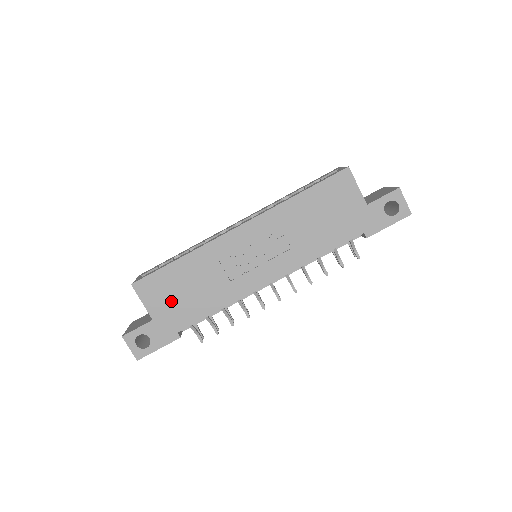
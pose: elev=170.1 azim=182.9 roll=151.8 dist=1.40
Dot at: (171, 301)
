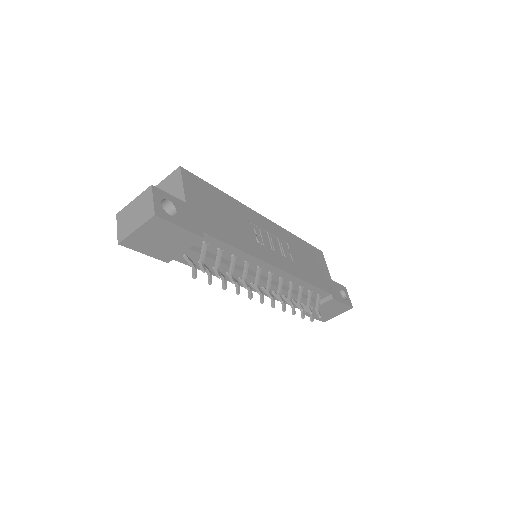
Dot at: (206, 207)
